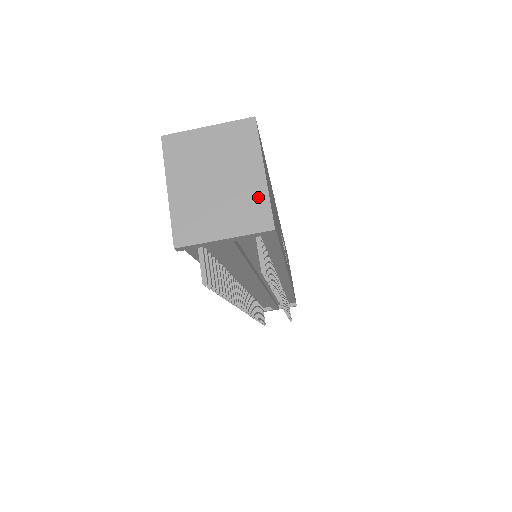
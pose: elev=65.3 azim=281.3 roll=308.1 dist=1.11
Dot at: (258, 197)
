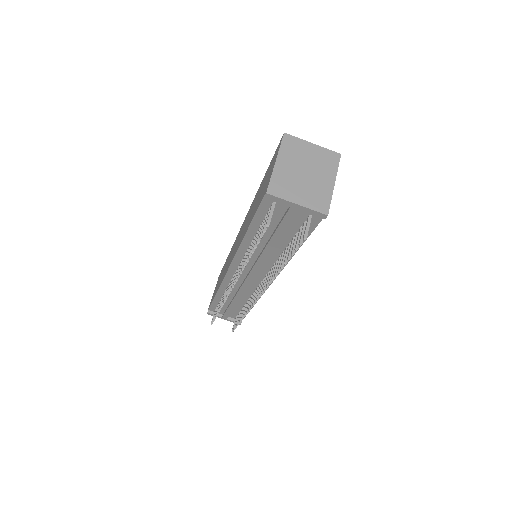
Dot at: (326, 194)
